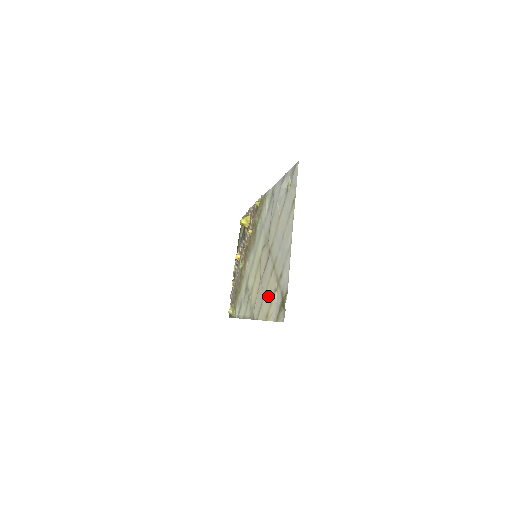
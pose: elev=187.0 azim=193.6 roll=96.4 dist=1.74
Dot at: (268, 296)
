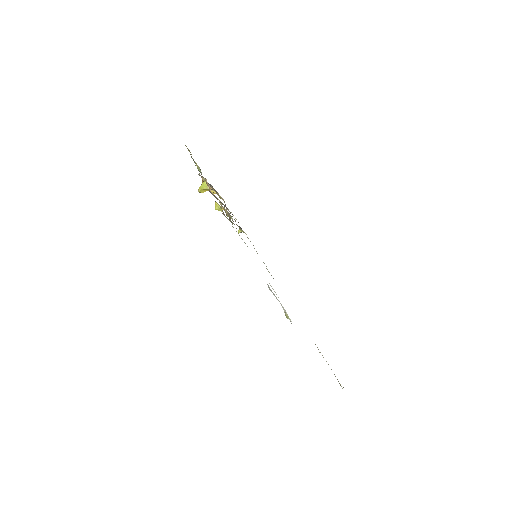
Dot at: occluded
